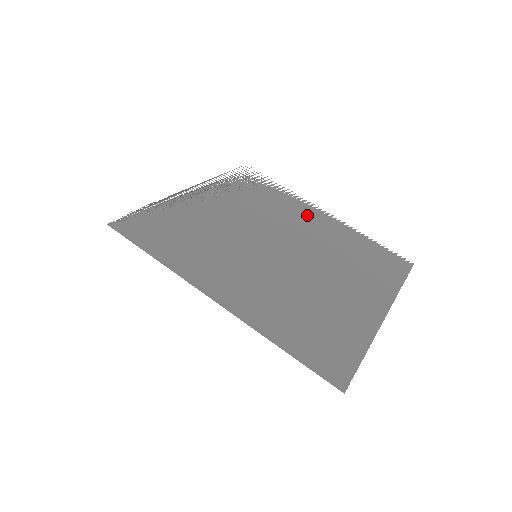
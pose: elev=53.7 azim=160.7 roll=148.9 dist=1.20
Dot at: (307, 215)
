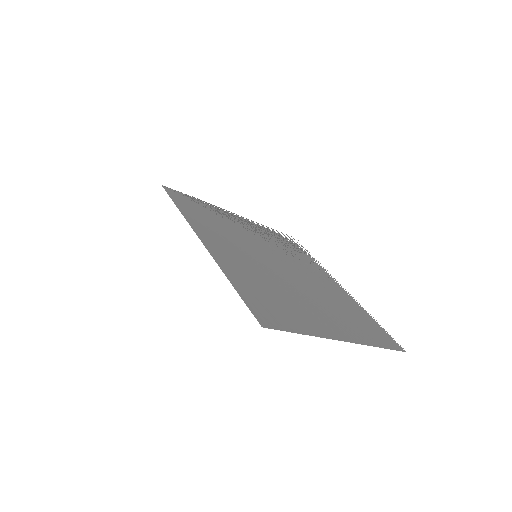
Dot at: (322, 277)
